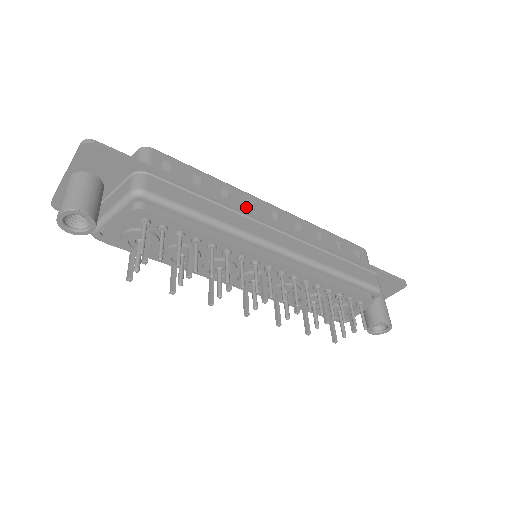
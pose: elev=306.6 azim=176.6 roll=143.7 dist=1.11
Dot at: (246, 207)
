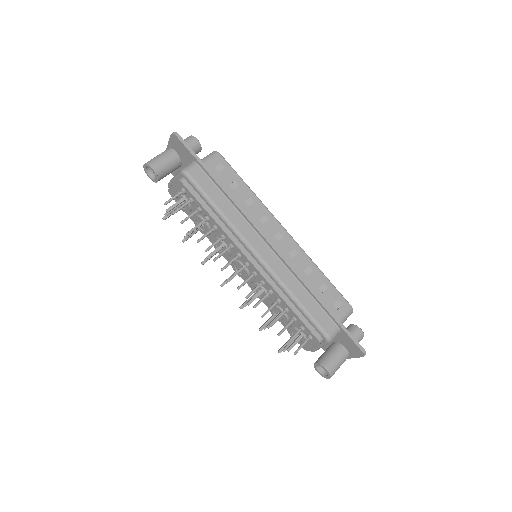
Dot at: (258, 218)
